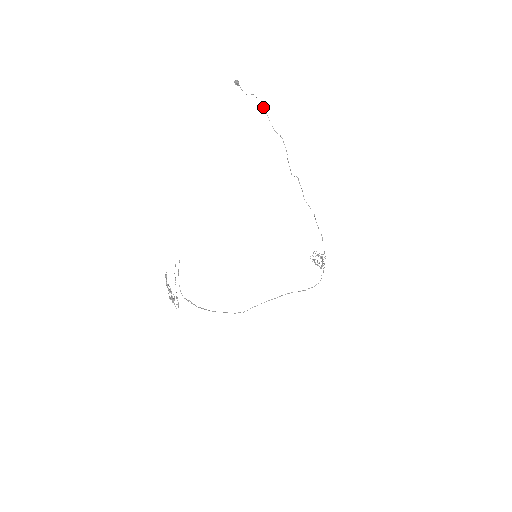
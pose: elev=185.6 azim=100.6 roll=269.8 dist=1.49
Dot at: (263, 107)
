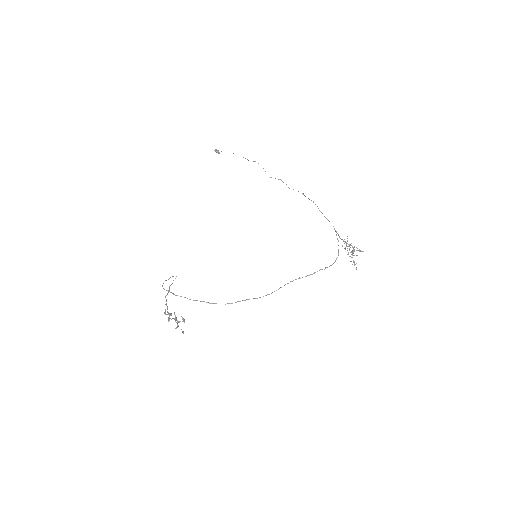
Dot at: occluded
